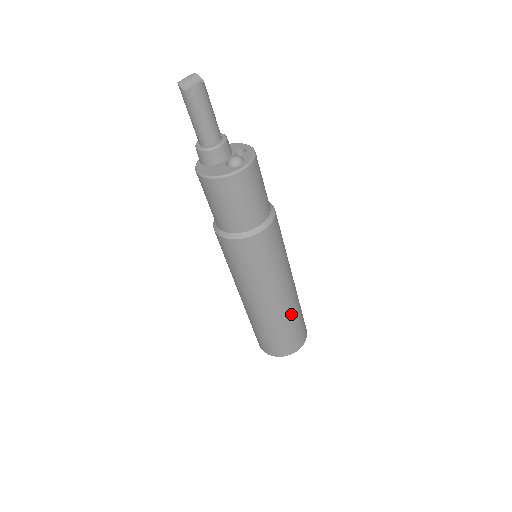
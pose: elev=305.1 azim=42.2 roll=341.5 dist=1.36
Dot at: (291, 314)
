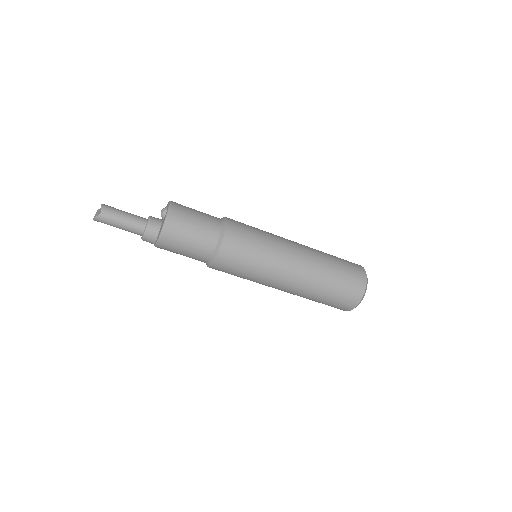
Dot at: (321, 254)
